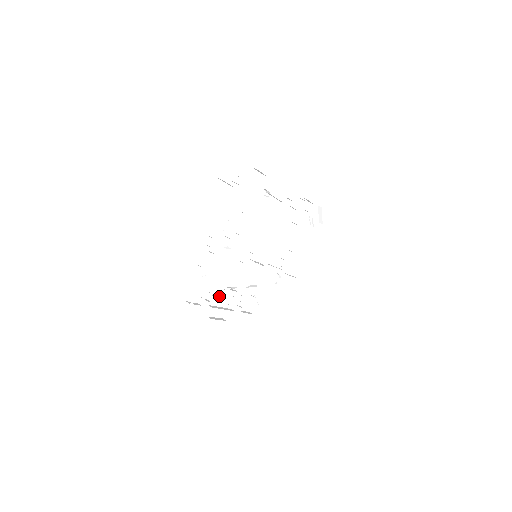
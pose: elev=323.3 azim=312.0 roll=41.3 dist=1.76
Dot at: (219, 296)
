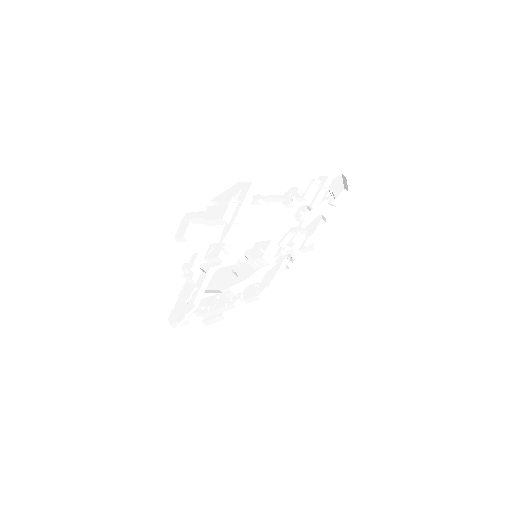
Dot at: (213, 302)
